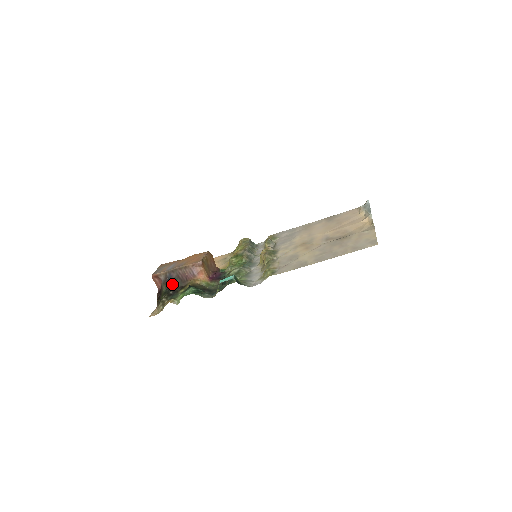
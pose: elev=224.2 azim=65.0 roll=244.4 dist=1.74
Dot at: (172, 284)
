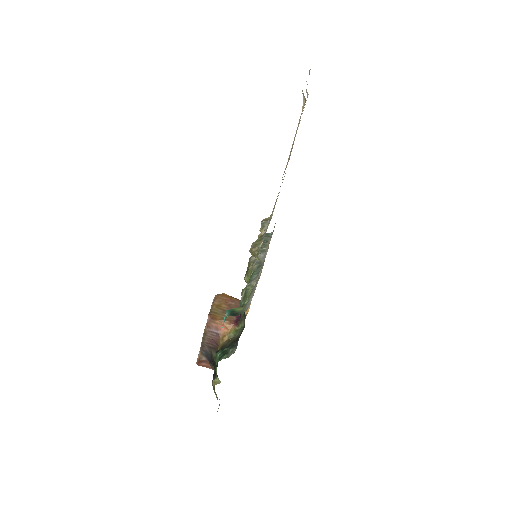
Dot at: (212, 359)
